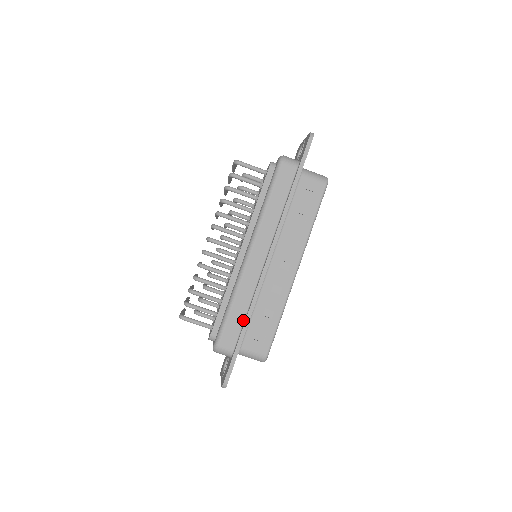
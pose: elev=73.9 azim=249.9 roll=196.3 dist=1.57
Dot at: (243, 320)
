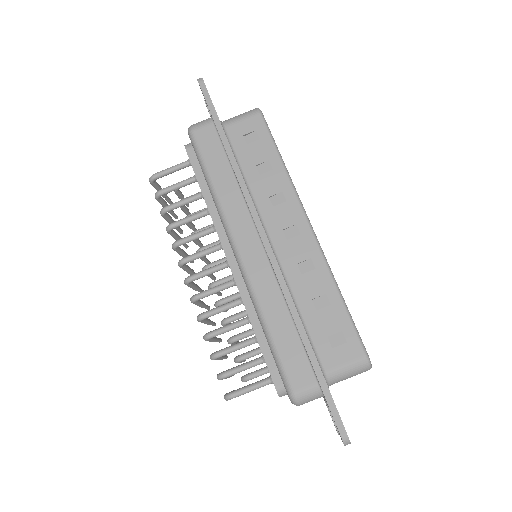
Dot at: (297, 335)
